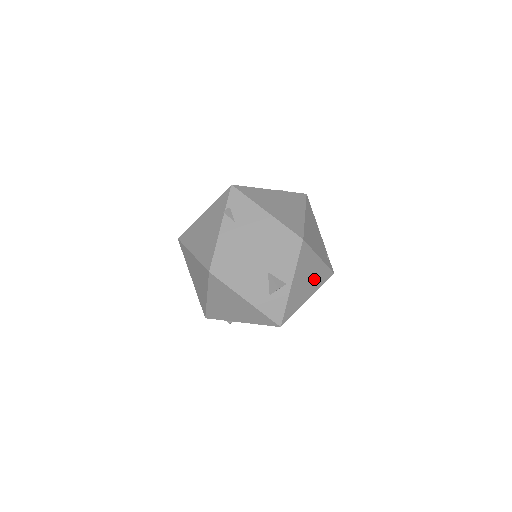
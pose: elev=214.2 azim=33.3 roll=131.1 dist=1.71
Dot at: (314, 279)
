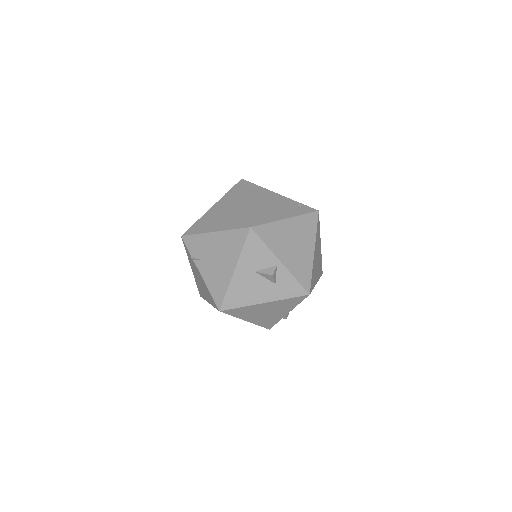
Dot at: (301, 235)
